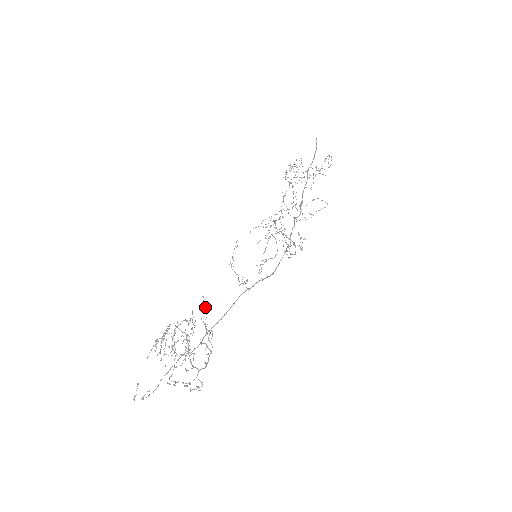
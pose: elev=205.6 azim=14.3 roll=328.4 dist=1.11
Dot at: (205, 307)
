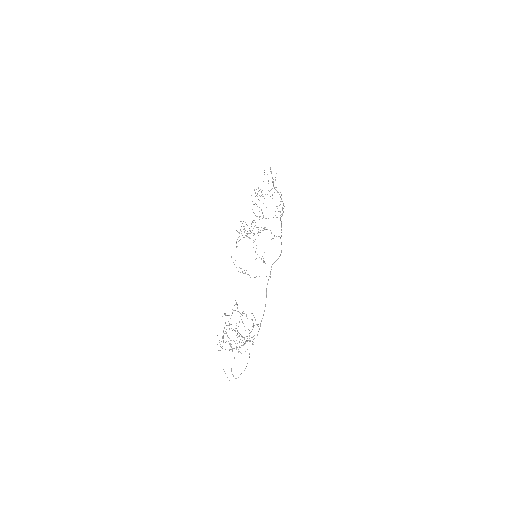
Dot at: (235, 304)
